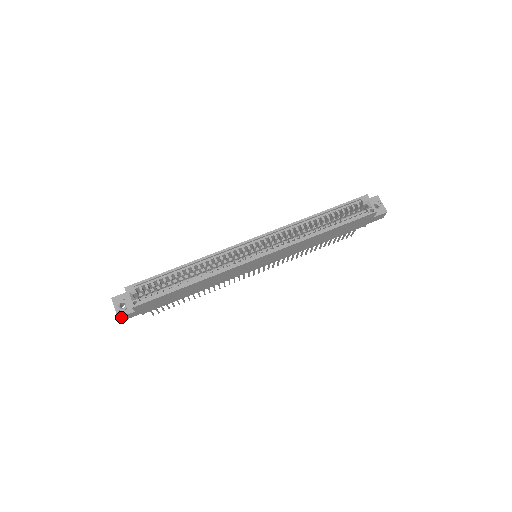
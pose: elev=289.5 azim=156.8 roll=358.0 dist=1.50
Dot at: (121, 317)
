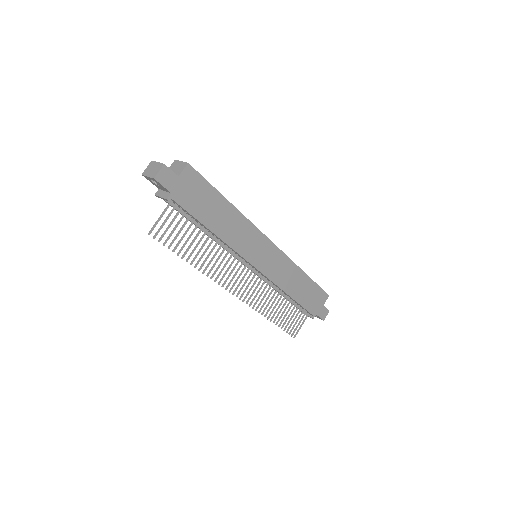
Dot at: (165, 168)
